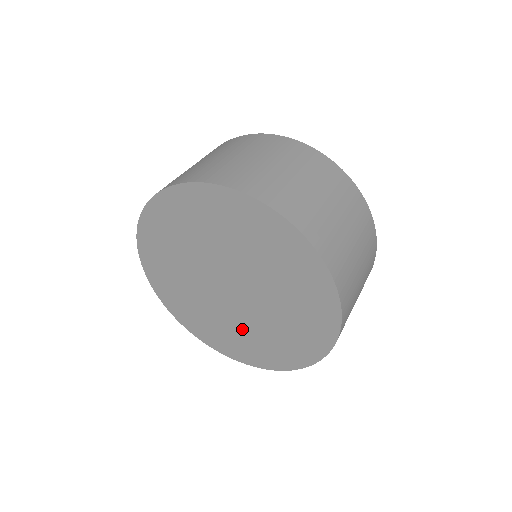
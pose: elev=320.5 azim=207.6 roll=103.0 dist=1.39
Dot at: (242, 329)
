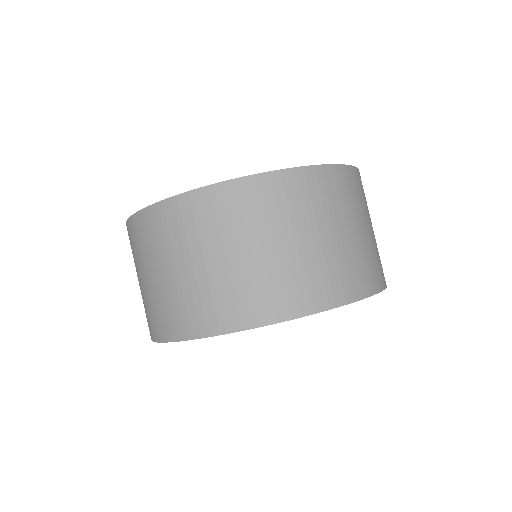
Dot at: occluded
